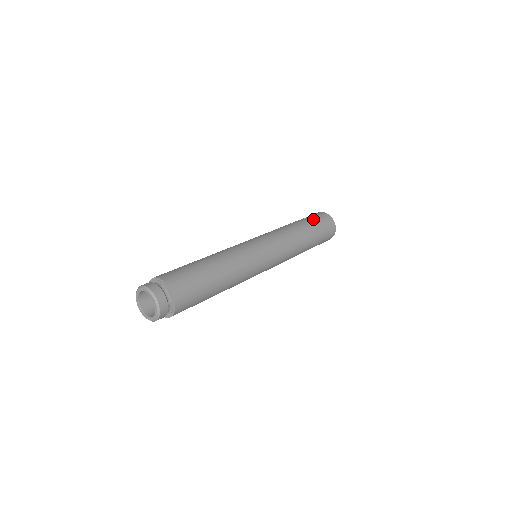
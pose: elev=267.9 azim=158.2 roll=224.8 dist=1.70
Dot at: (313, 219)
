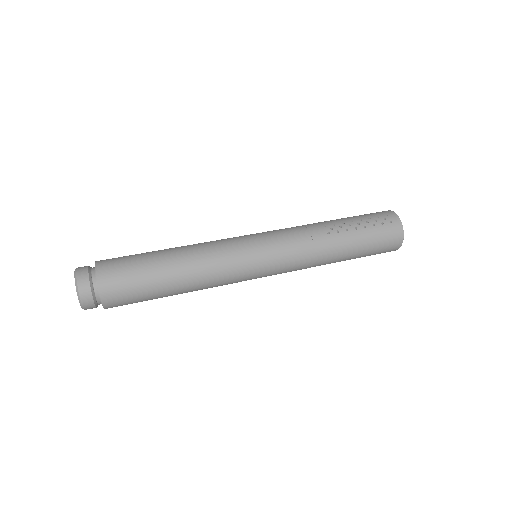
Dot at: (372, 237)
